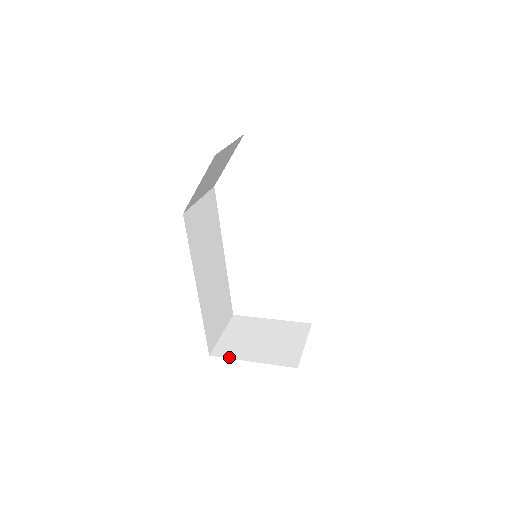
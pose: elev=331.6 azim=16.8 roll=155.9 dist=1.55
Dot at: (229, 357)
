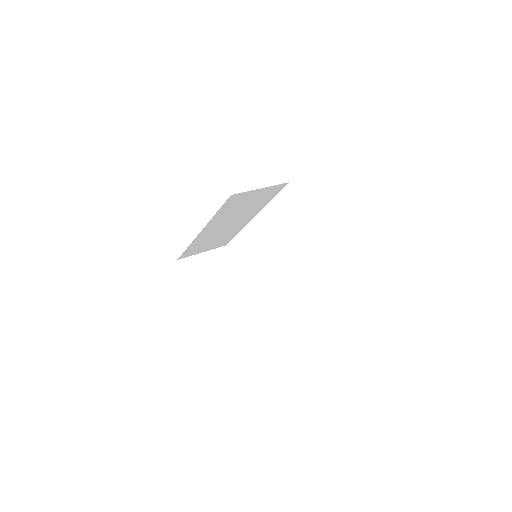
Dot at: (185, 275)
